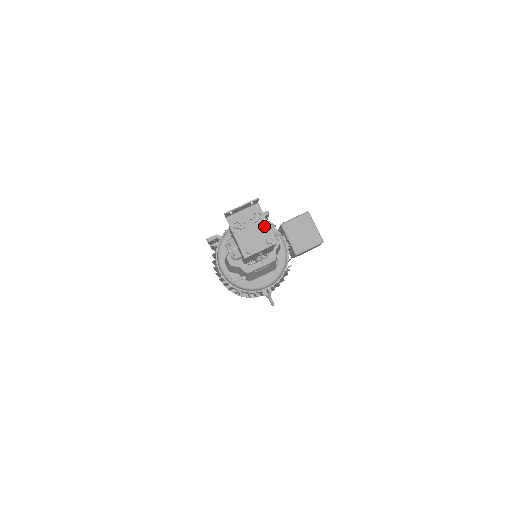
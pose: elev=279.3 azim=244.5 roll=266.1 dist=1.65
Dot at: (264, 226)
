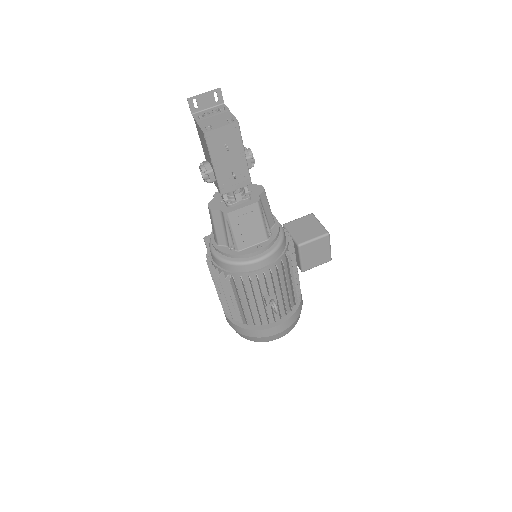
Dot at: (227, 114)
